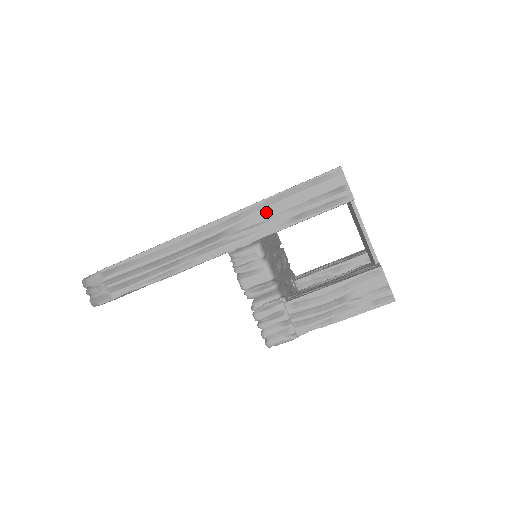
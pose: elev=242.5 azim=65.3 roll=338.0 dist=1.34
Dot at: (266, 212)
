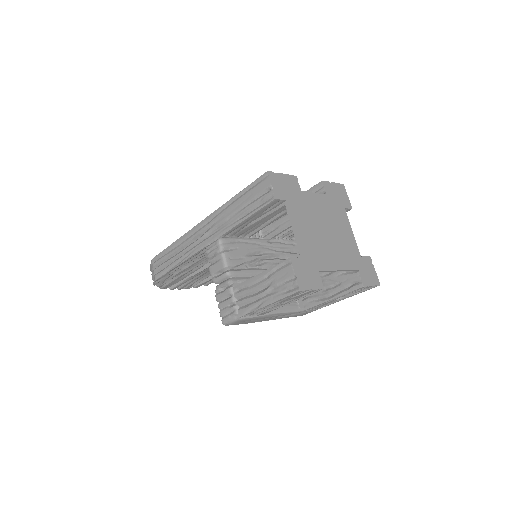
Dot at: (226, 213)
